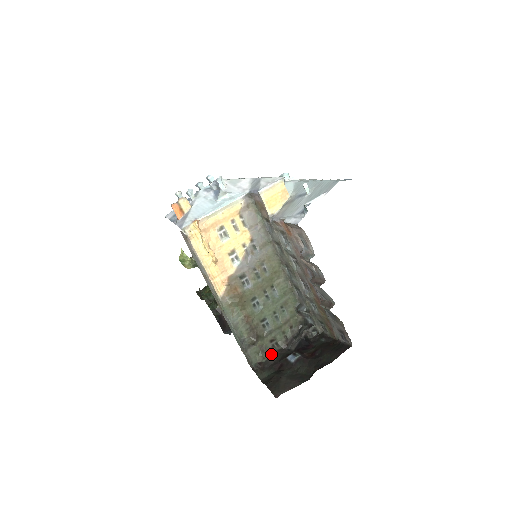
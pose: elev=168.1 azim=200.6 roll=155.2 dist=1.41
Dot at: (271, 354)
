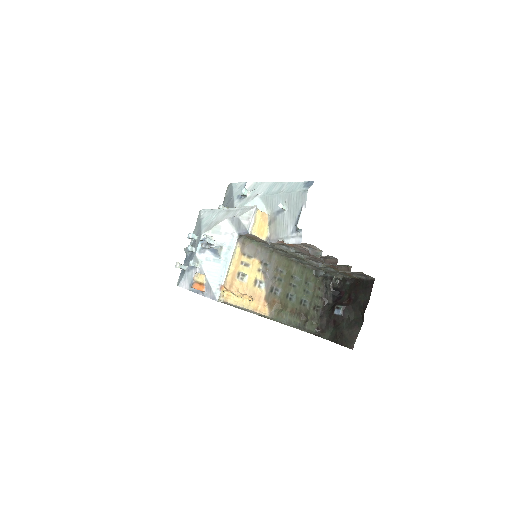
Dot at: (320, 317)
